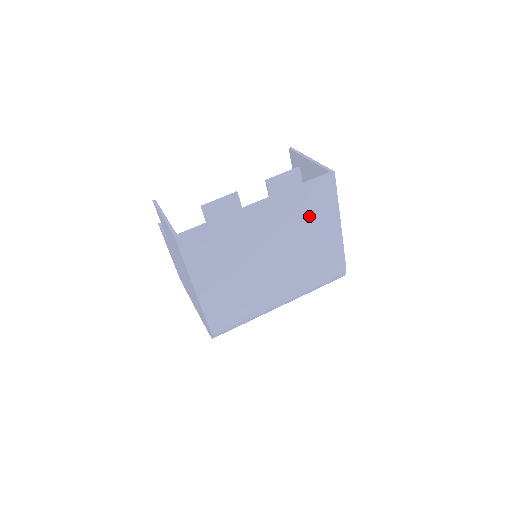
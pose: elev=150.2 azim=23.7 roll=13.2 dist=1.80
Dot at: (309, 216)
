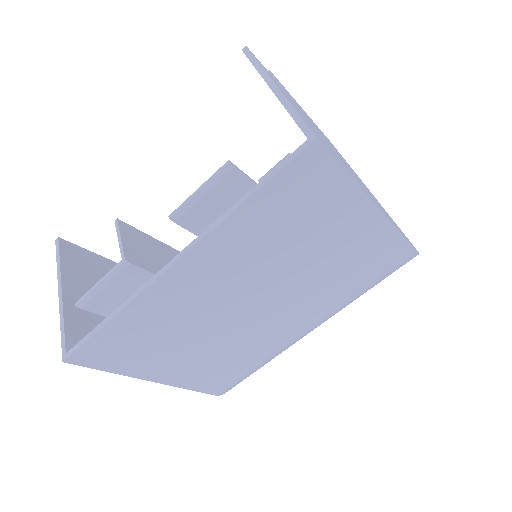
Dot at: (298, 229)
